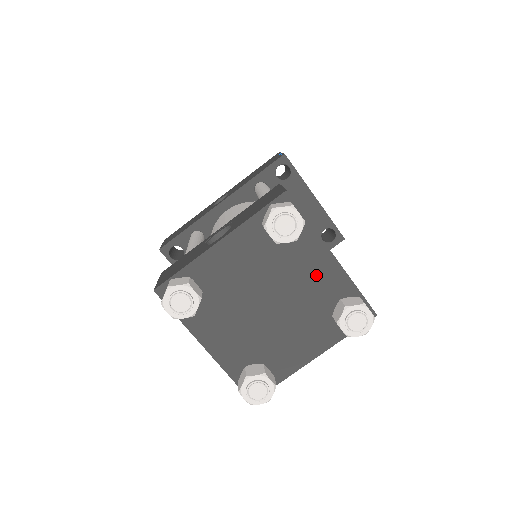
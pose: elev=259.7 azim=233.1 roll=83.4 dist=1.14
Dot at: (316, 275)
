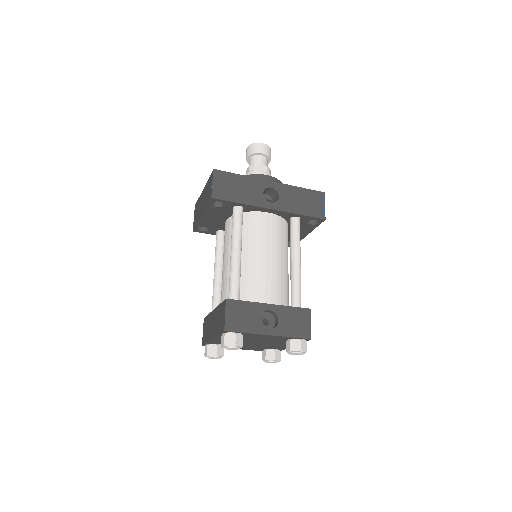
Dot at: (280, 346)
